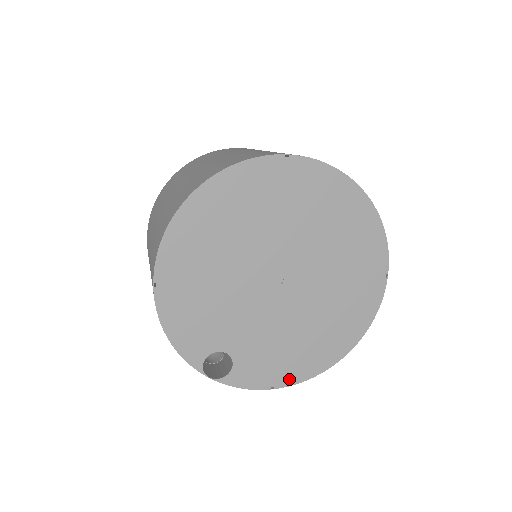
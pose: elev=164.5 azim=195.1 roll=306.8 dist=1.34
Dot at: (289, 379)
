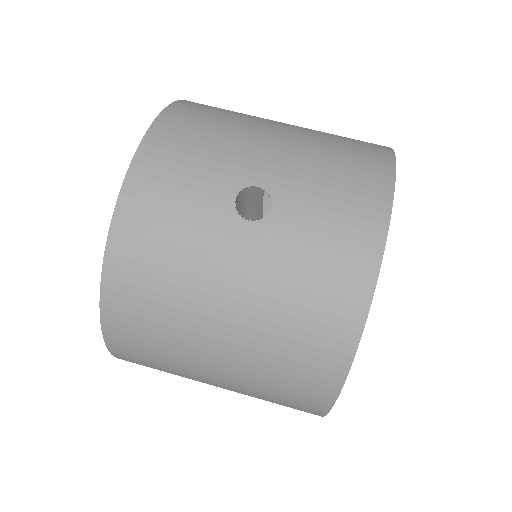
Dot at: occluded
